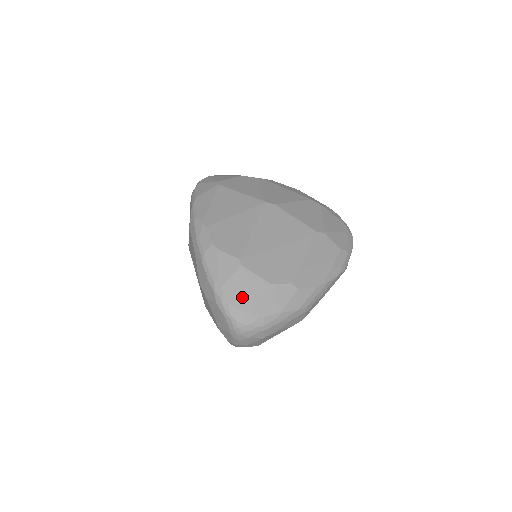
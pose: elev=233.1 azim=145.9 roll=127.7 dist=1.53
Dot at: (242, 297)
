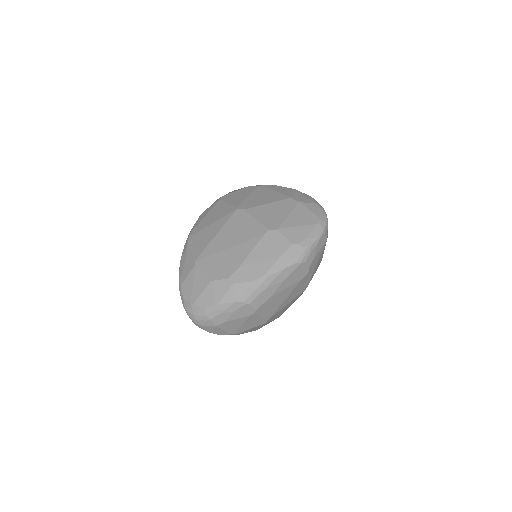
Dot at: (191, 292)
